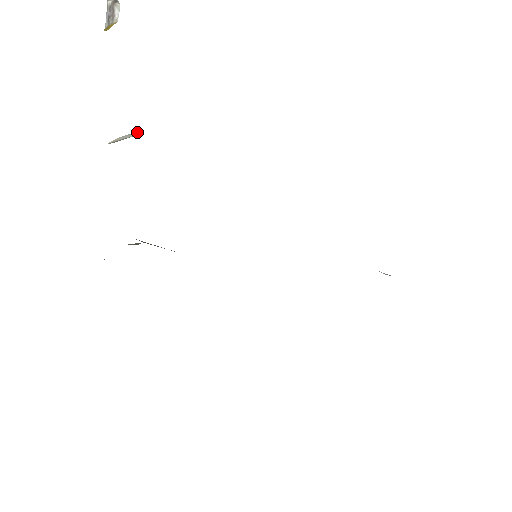
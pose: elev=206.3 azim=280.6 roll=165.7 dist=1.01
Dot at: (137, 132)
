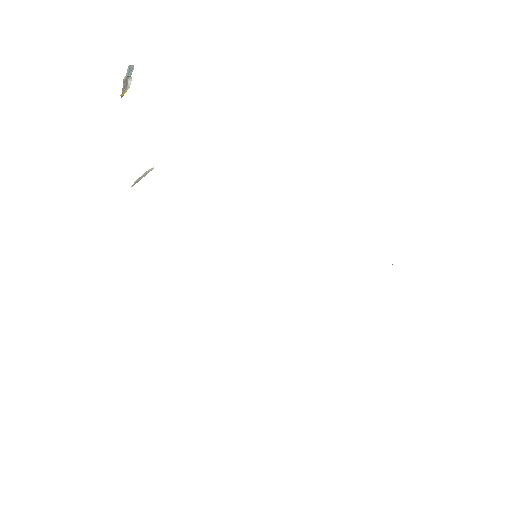
Dot at: (150, 169)
